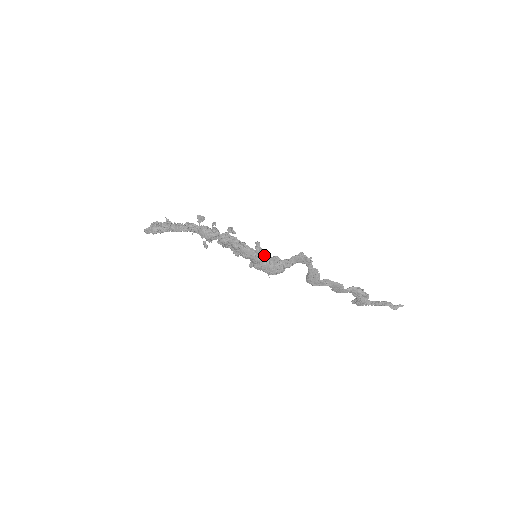
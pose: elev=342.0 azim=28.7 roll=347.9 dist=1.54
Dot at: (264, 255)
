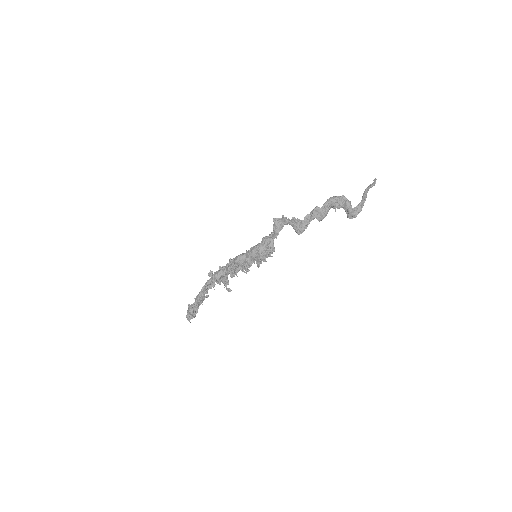
Dot at: (255, 246)
